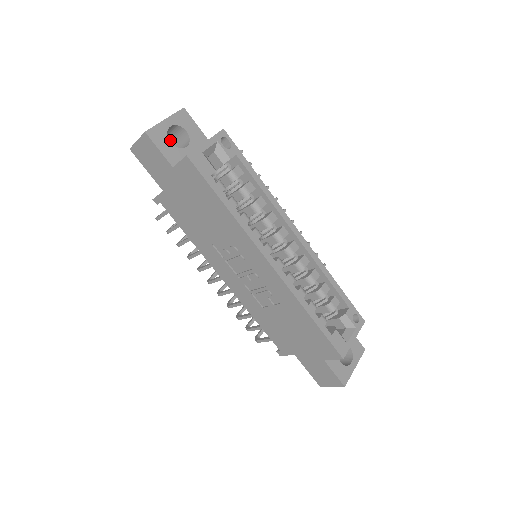
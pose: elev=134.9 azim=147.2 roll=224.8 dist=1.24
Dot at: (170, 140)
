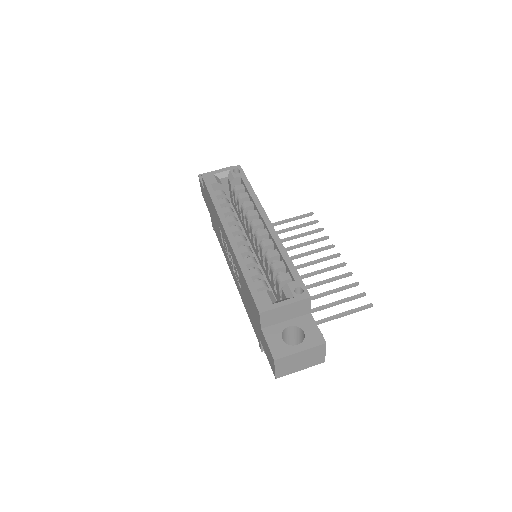
Dot at: occluded
